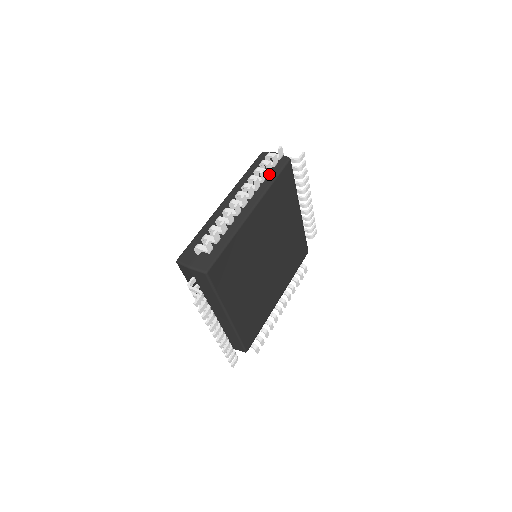
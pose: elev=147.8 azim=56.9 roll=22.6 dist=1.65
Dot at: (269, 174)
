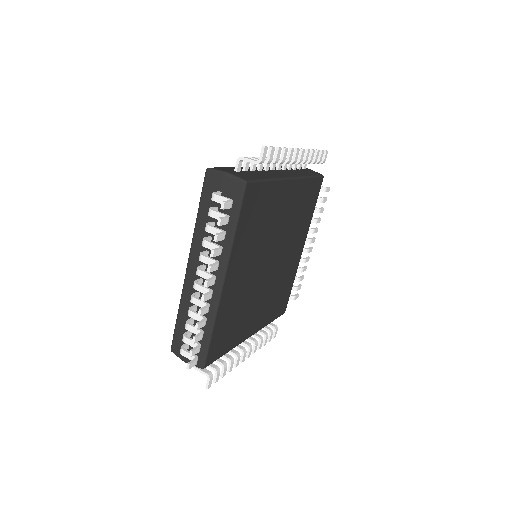
Dot at: occluded
